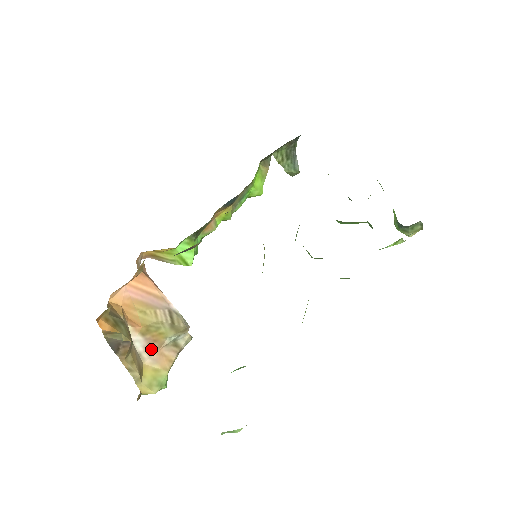
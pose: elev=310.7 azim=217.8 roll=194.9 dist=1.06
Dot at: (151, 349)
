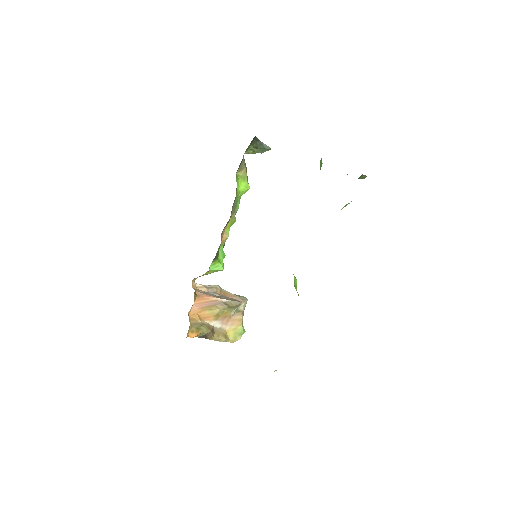
Dot at: (226, 322)
